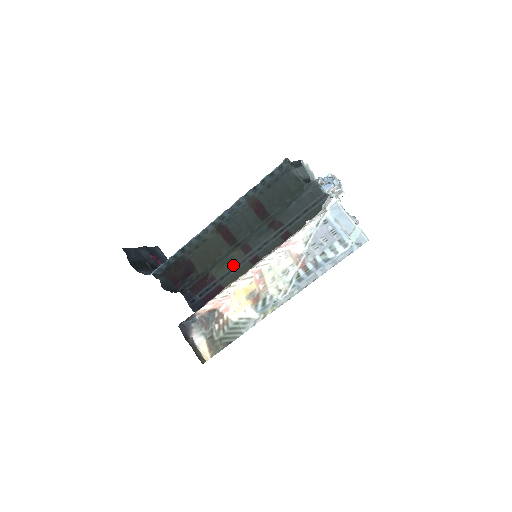
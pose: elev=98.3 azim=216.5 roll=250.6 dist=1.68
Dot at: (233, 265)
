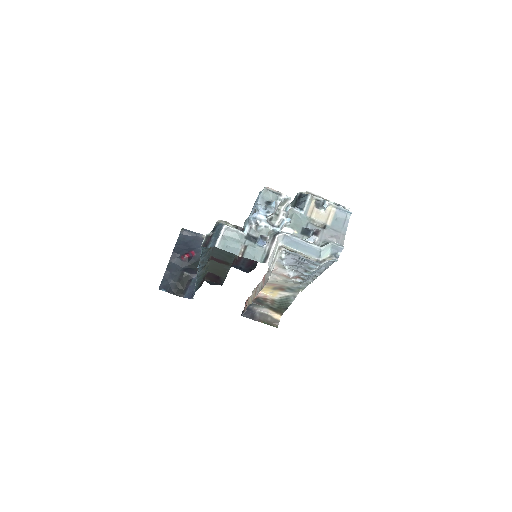
Dot at: occluded
